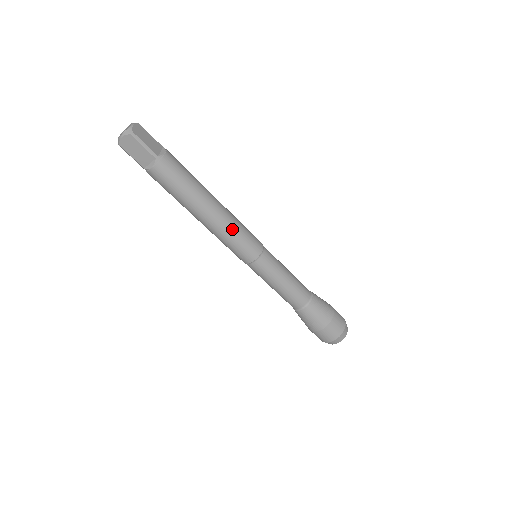
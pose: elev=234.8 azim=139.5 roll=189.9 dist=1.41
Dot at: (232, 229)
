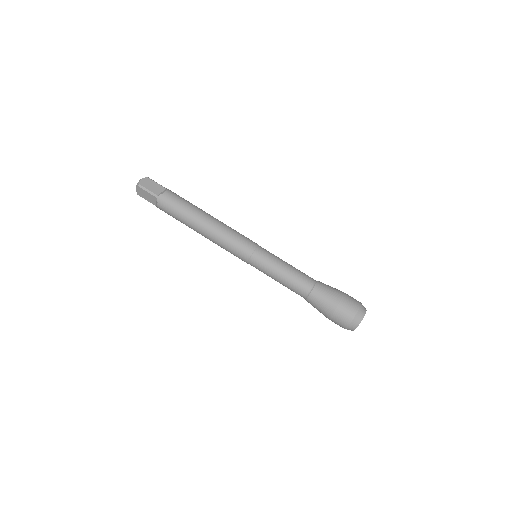
Dot at: (231, 228)
